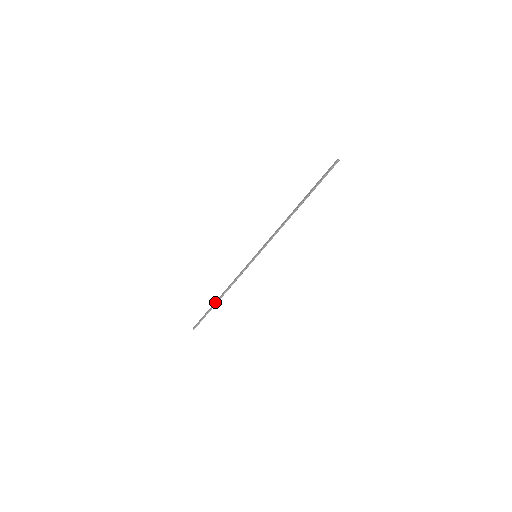
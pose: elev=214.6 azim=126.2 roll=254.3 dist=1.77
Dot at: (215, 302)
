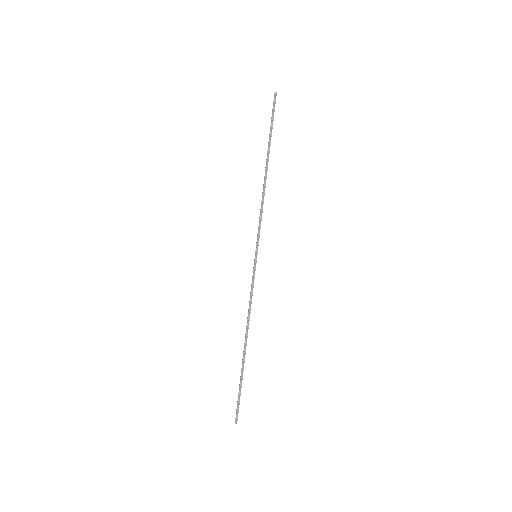
Dot at: occluded
